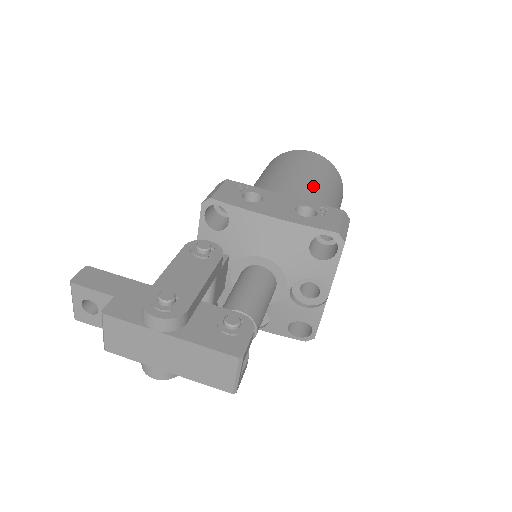
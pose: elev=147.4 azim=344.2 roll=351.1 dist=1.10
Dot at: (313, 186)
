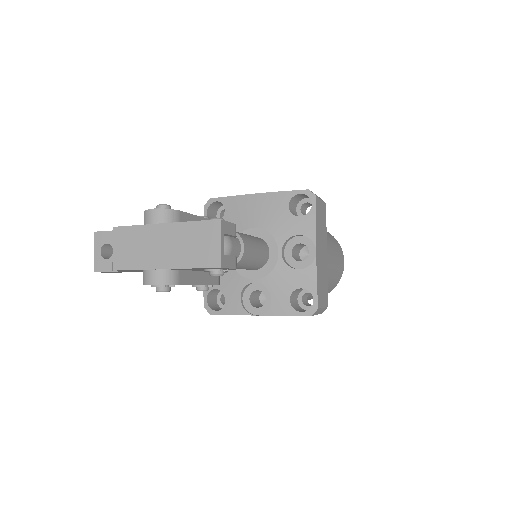
Dot at: occluded
